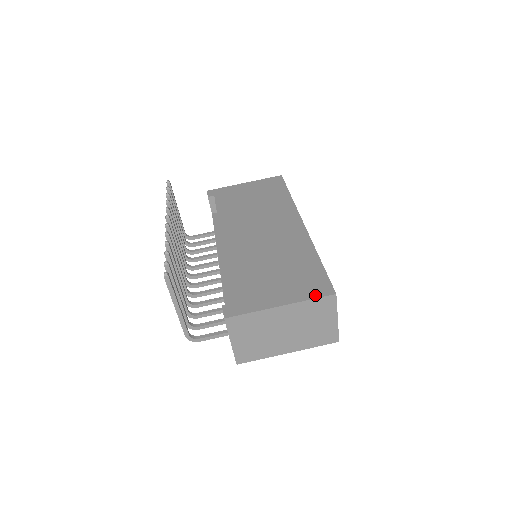
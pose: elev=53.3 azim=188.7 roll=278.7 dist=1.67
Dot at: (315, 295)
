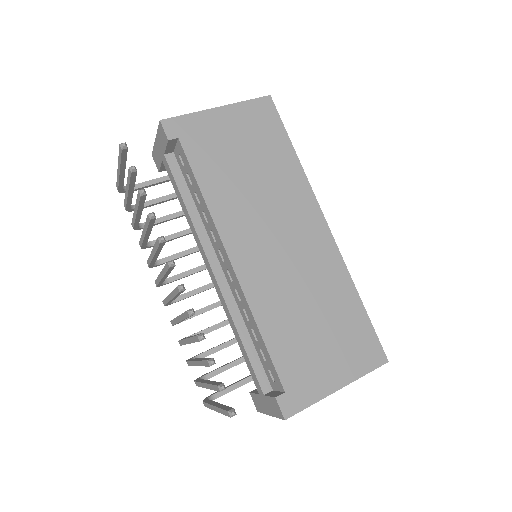
Dot at: (370, 367)
